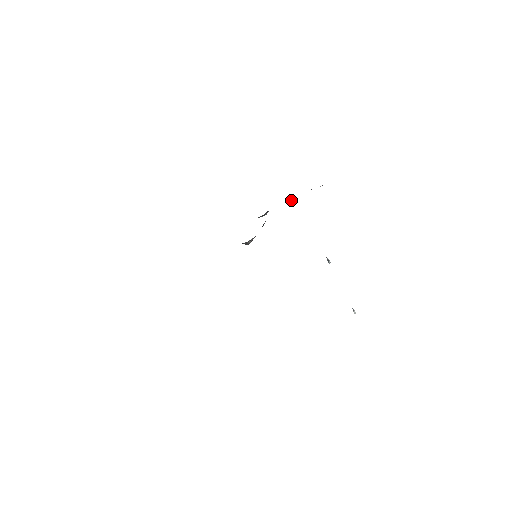
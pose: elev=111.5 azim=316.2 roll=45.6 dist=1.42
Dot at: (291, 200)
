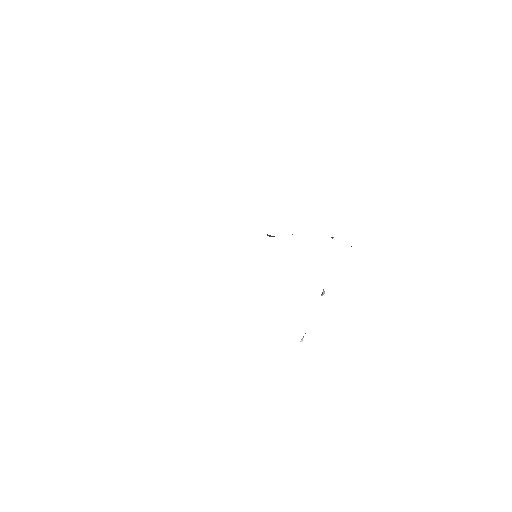
Dot at: (333, 237)
